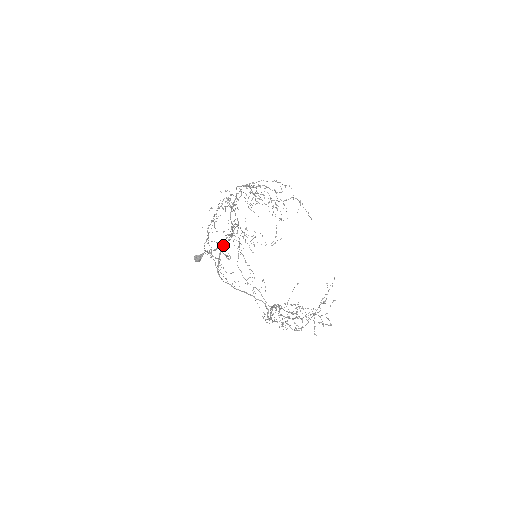
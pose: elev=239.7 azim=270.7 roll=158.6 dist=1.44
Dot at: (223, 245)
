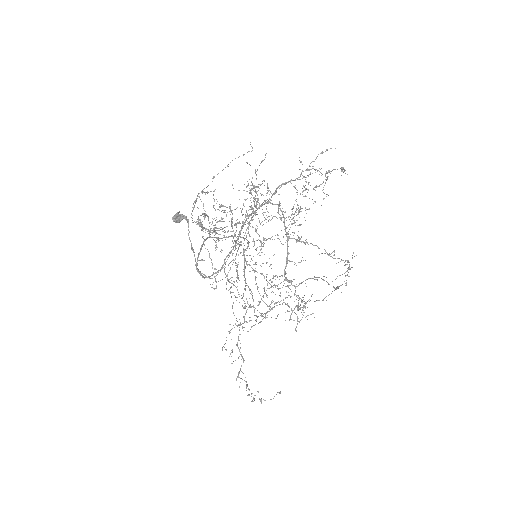
Dot at: occluded
